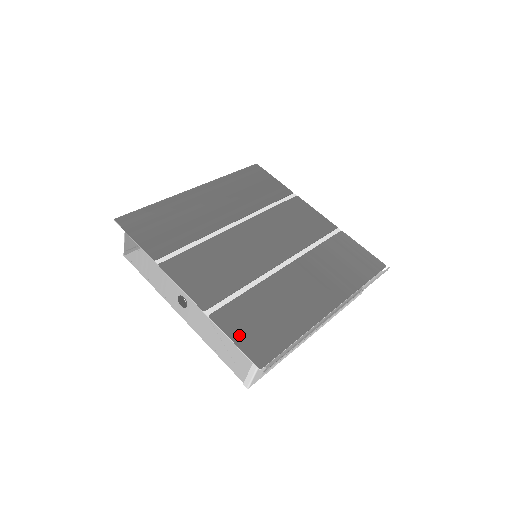
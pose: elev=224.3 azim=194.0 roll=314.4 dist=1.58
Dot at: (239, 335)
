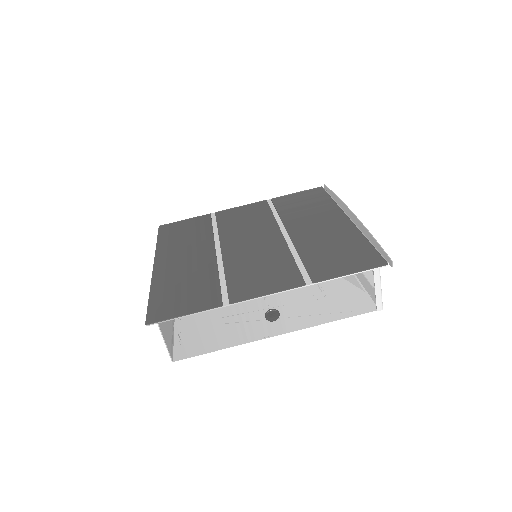
Dot at: (345, 269)
